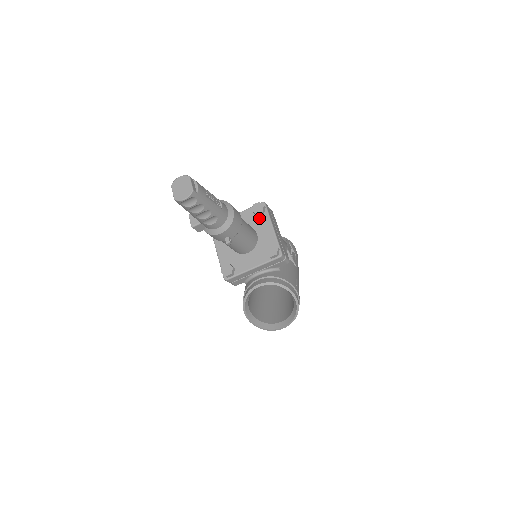
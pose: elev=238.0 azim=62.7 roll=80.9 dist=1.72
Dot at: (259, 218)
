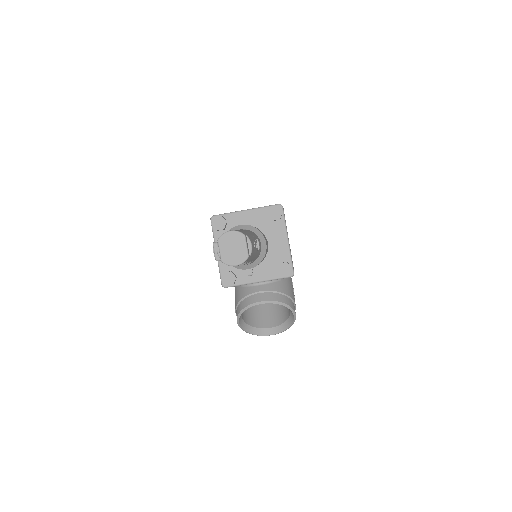
Dot at: (273, 224)
